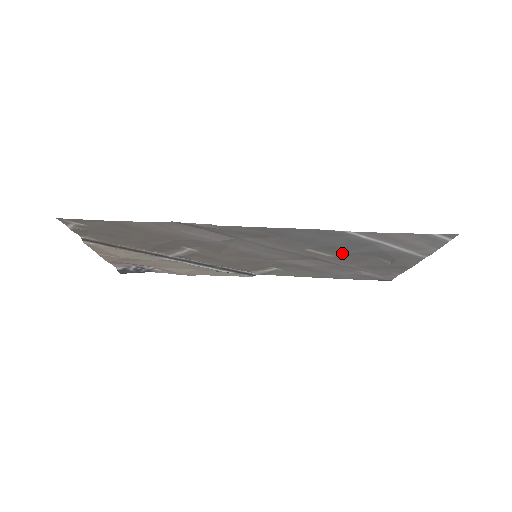
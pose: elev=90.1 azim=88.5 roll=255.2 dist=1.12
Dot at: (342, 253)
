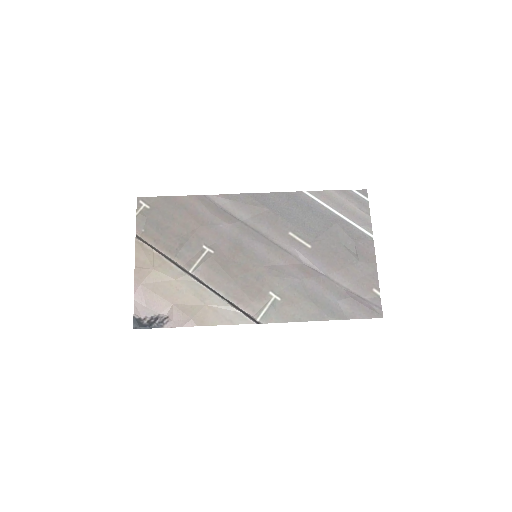
Dot at: (315, 238)
